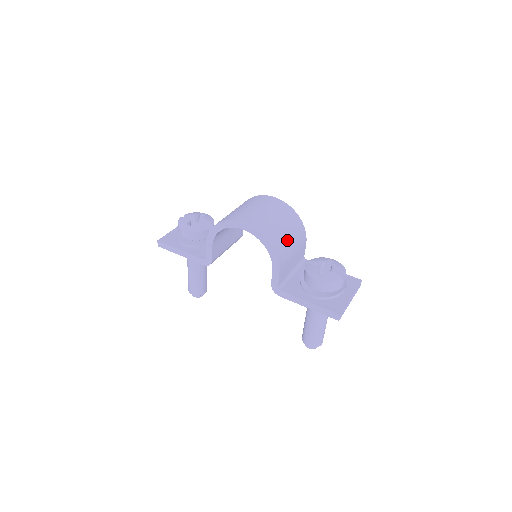
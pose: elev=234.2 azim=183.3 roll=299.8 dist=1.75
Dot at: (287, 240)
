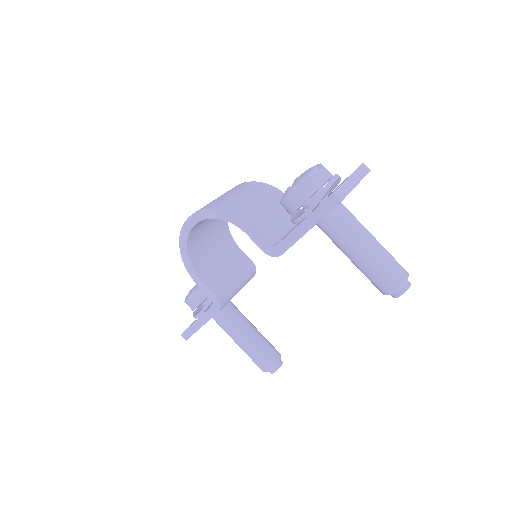
Dot at: (244, 200)
